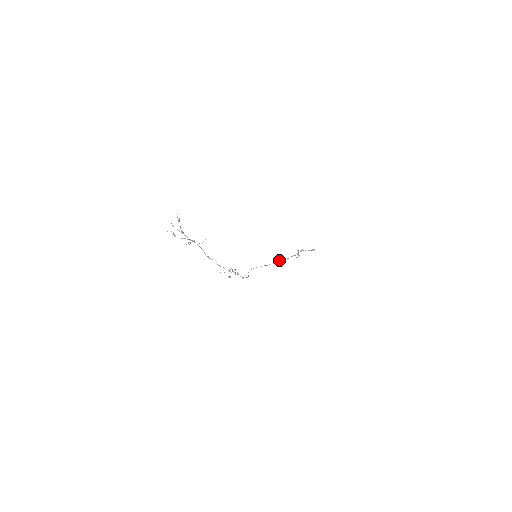
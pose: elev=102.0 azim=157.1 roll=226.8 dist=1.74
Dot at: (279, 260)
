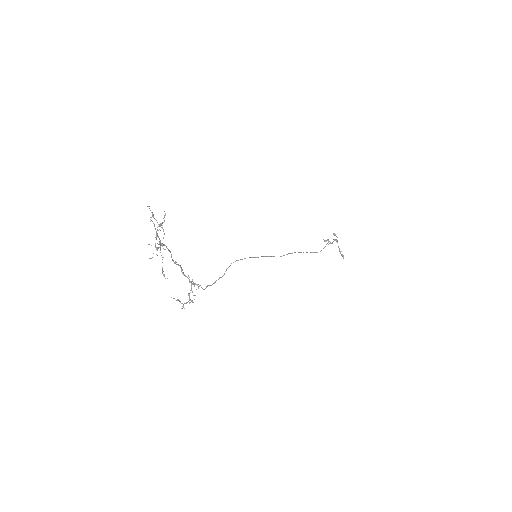
Dot at: (290, 253)
